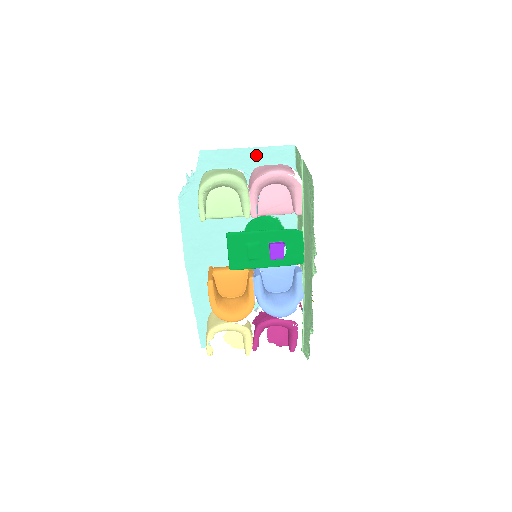
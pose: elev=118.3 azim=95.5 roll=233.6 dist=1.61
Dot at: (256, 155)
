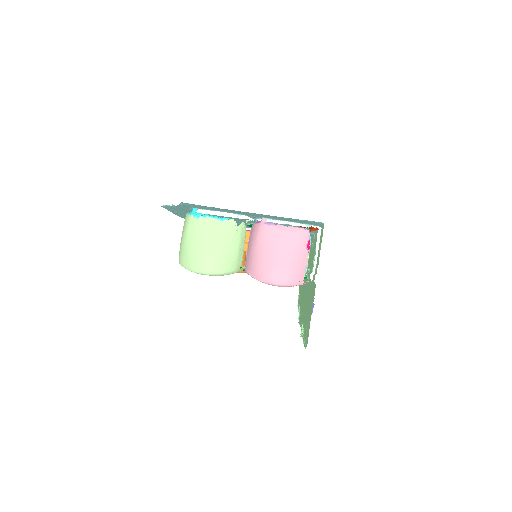
Dot at: (264, 215)
